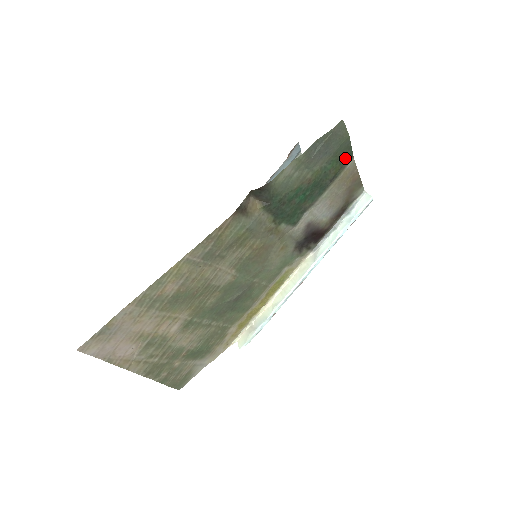
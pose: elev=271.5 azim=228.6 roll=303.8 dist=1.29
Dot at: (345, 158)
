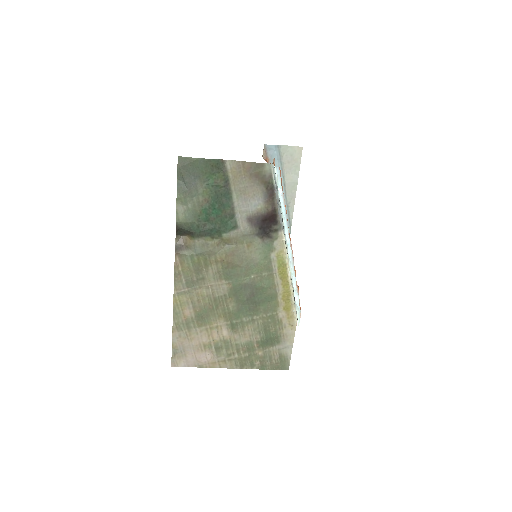
Dot at: (217, 167)
